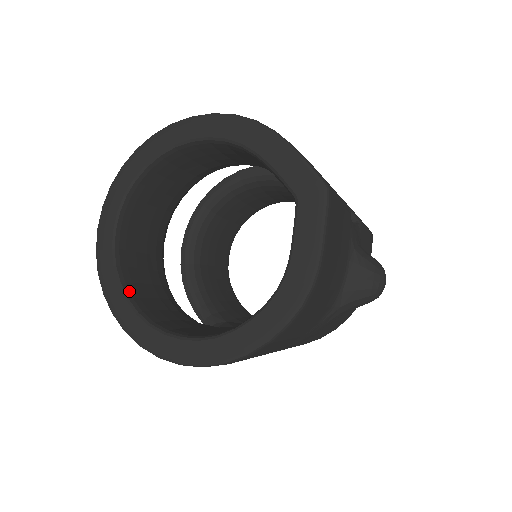
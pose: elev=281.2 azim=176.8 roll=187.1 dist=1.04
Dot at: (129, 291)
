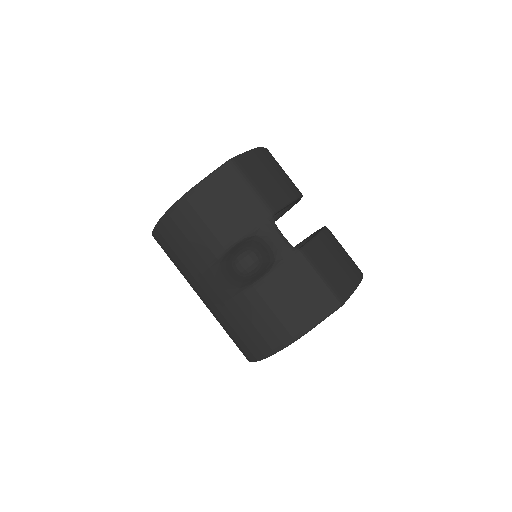
Dot at: occluded
